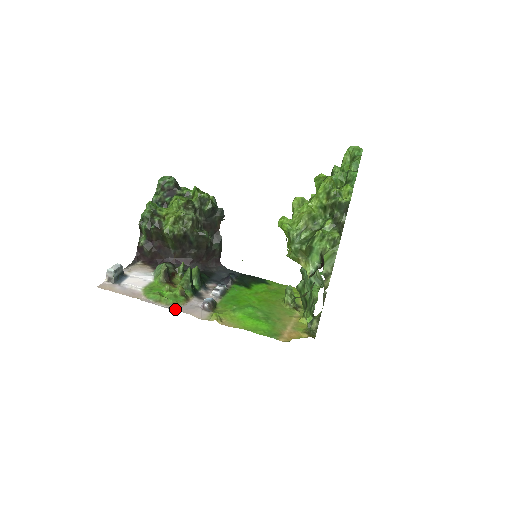
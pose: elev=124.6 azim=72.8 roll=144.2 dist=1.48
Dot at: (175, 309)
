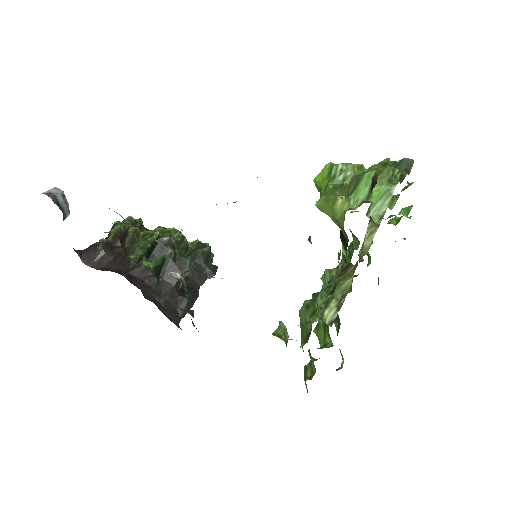
Dot at: occluded
